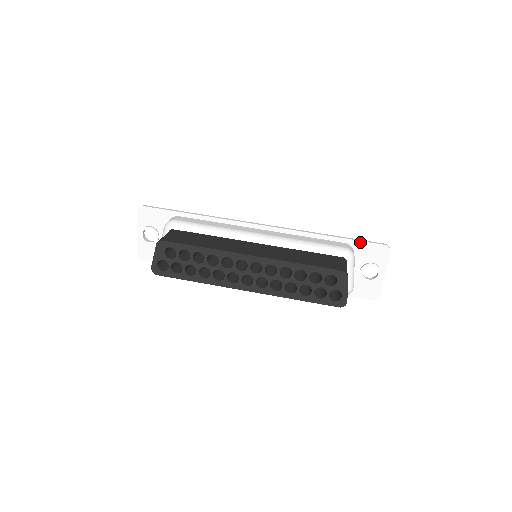
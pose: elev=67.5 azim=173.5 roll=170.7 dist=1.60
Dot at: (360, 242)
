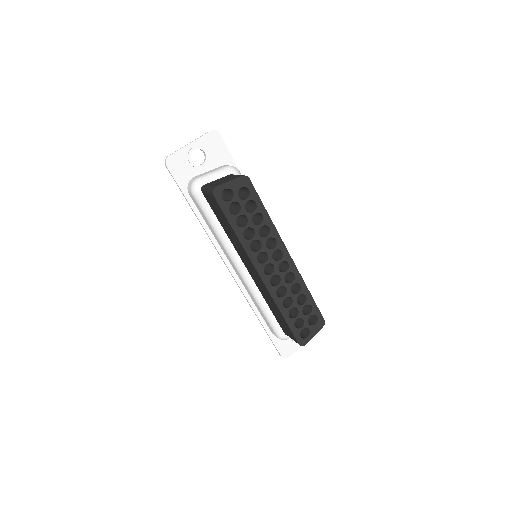
Dot at: occluded
